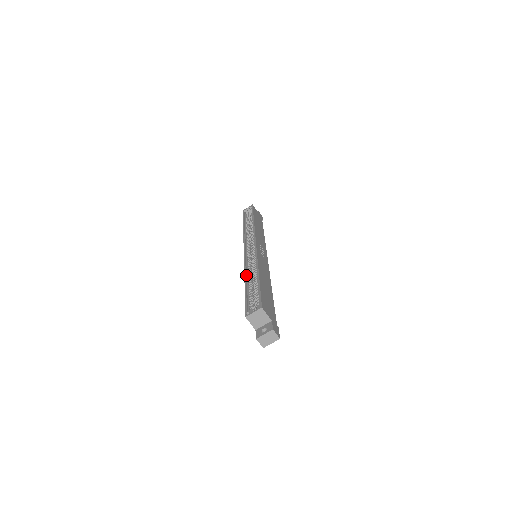
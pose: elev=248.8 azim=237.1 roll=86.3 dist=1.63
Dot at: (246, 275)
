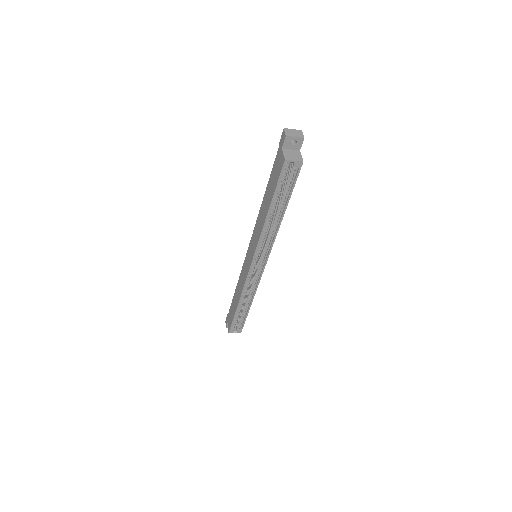
Dot at: (241, 299)
